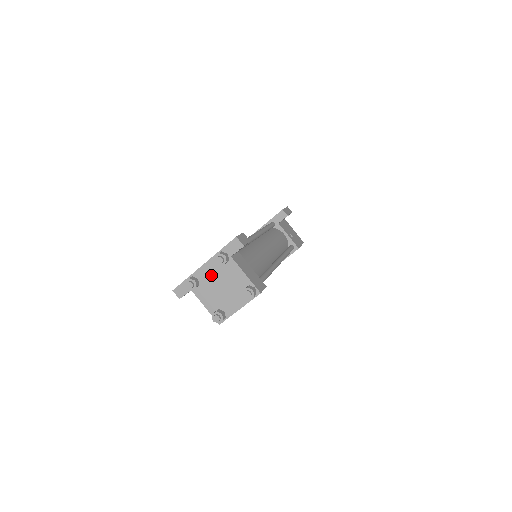
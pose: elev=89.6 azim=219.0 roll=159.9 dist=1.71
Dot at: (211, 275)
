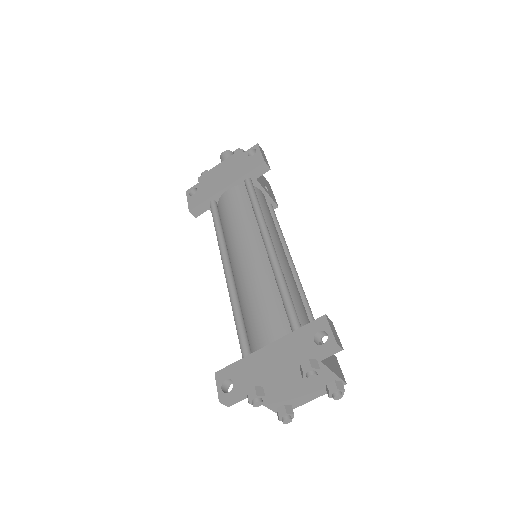
Dot at: (284, 381)
